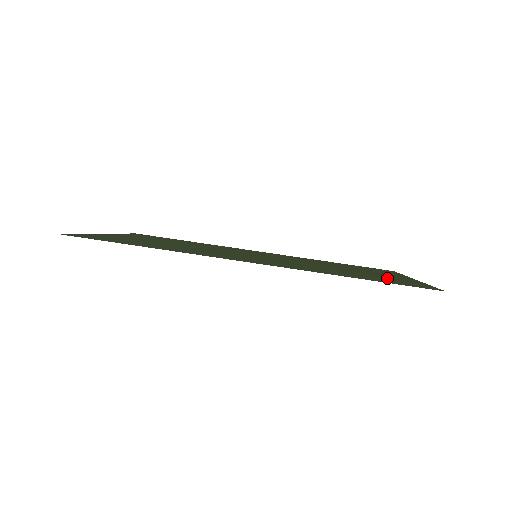
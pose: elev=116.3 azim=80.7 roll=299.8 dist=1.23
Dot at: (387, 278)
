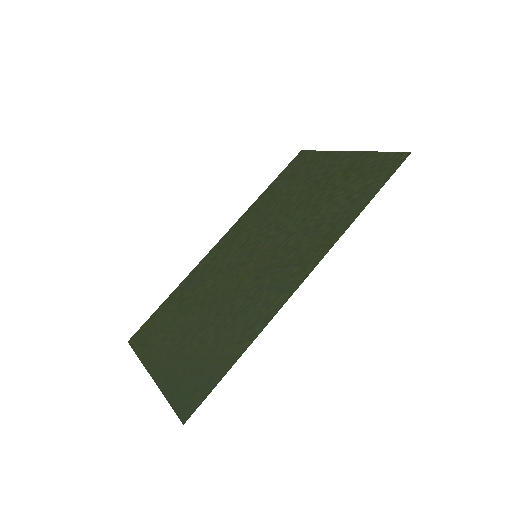
Dot at: (354, 176)
